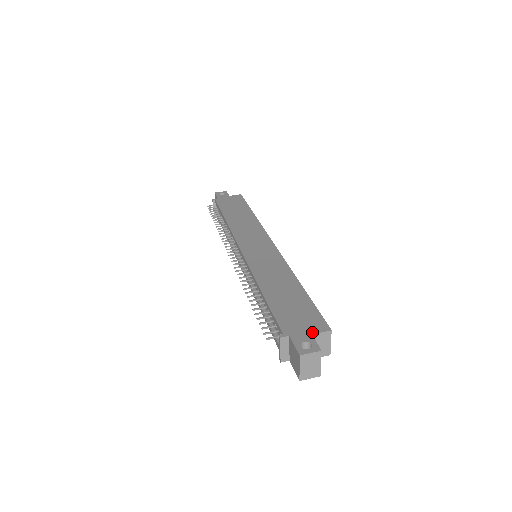
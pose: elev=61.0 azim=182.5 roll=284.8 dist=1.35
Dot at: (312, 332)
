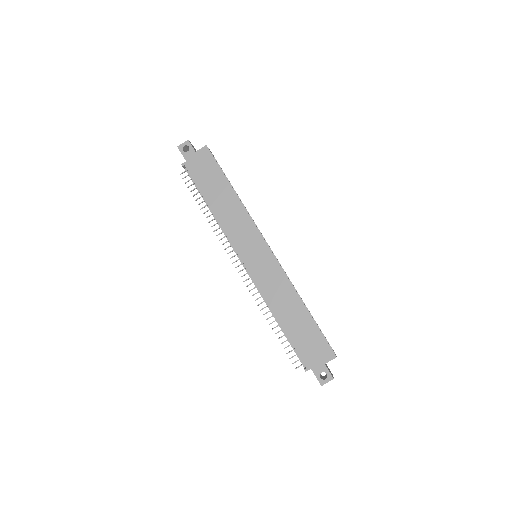
Dot at: (325, 362)
